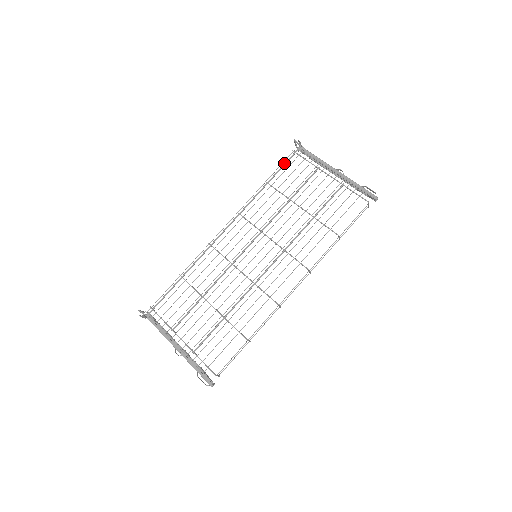
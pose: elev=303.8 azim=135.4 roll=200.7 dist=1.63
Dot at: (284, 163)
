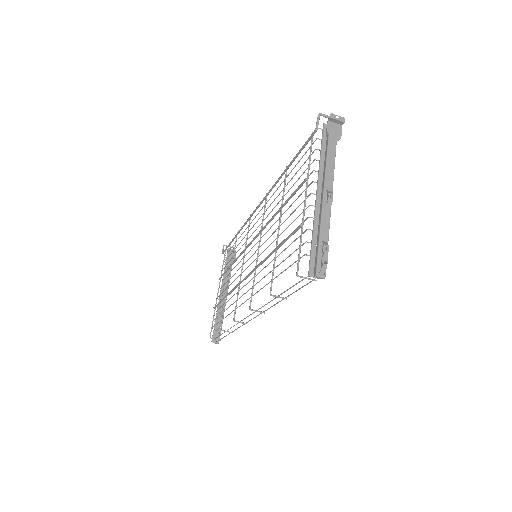
Dot at: (299, 150)
